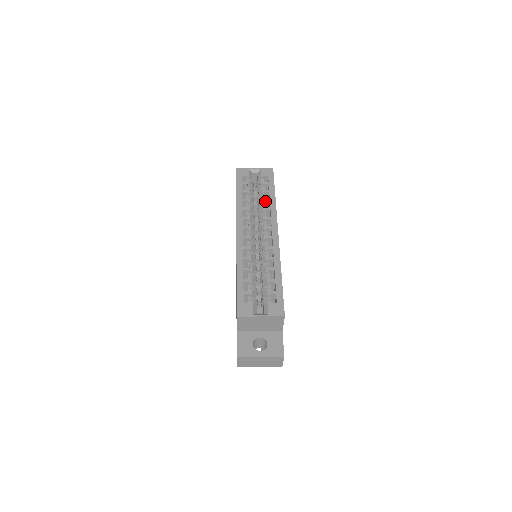
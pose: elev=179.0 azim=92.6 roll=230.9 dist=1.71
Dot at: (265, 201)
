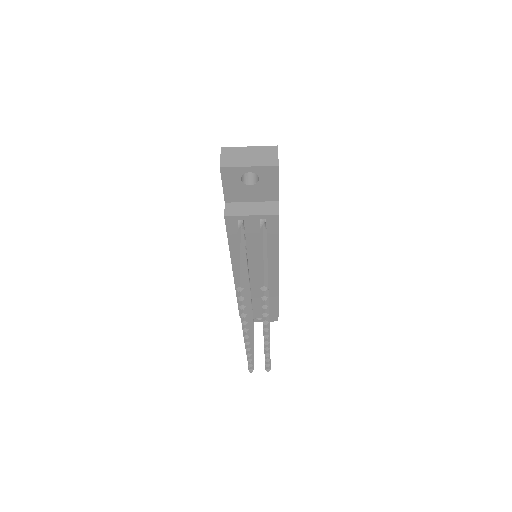
Dot at: occluded
